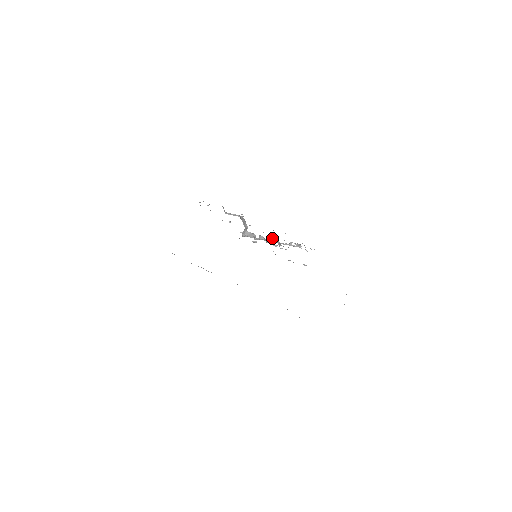
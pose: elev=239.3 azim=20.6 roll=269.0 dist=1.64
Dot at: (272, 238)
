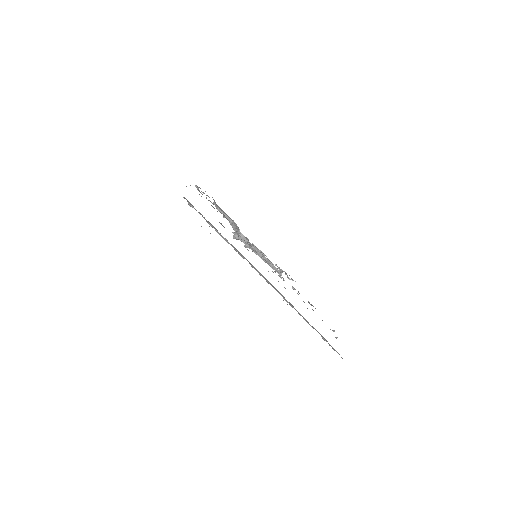
Dot at: occluded
